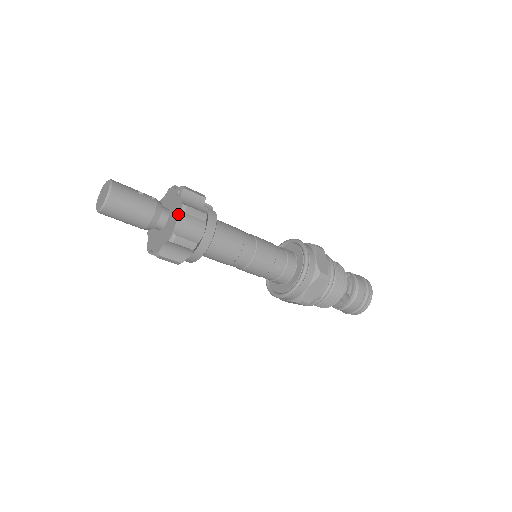
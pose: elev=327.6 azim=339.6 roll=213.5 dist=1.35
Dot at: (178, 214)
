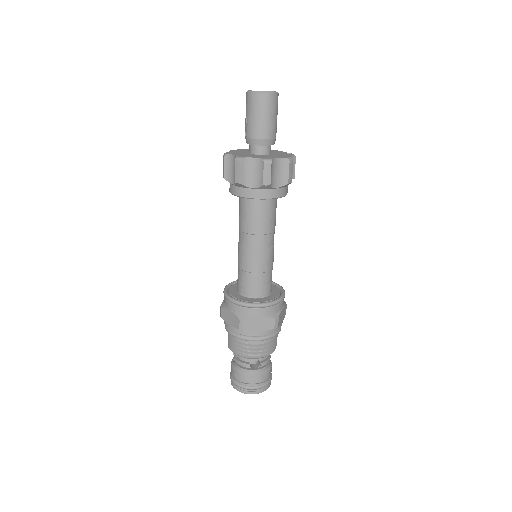
Dot at: (284, 157)
